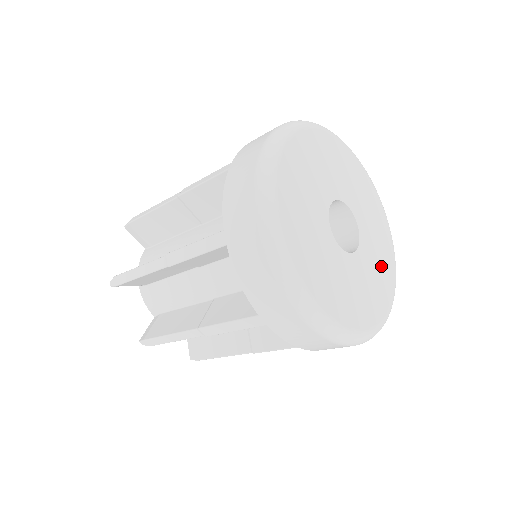
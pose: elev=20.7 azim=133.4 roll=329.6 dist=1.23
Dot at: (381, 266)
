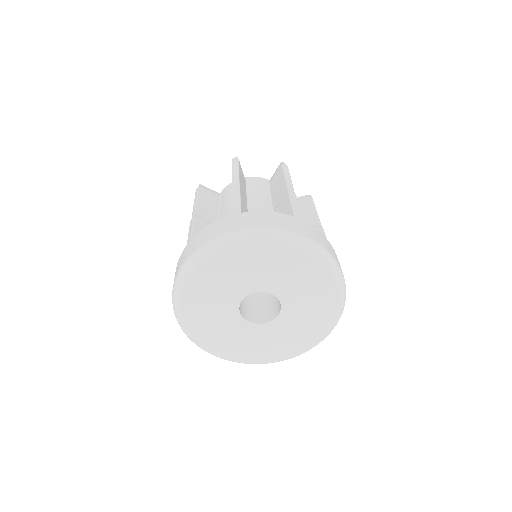
Dot at: (311, 320)
